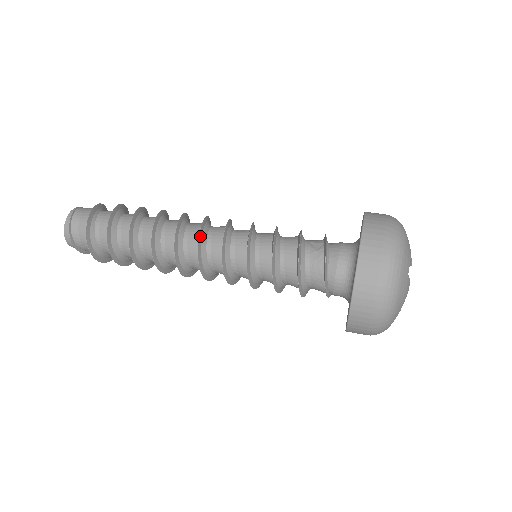
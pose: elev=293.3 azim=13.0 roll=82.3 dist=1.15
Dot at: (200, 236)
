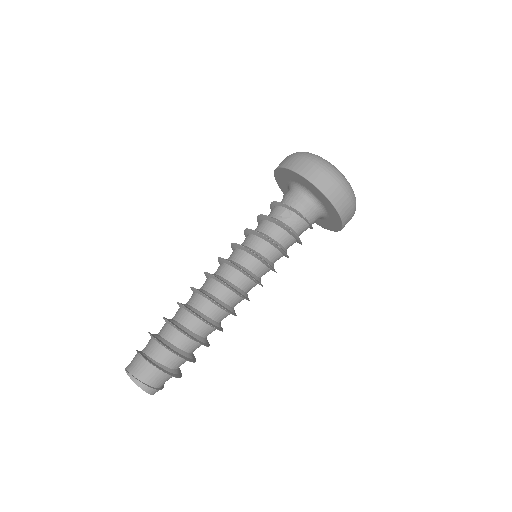
Dot at: (233, 289)
